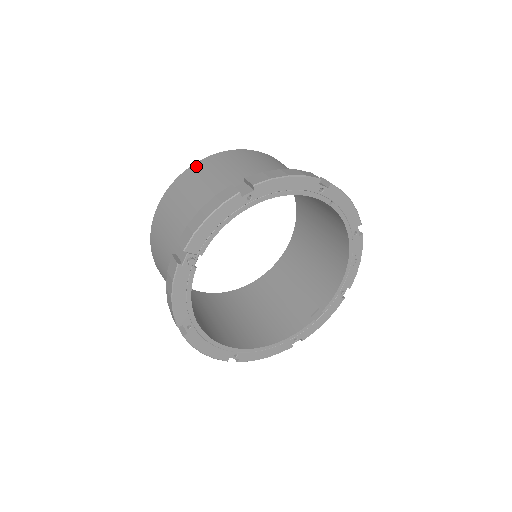
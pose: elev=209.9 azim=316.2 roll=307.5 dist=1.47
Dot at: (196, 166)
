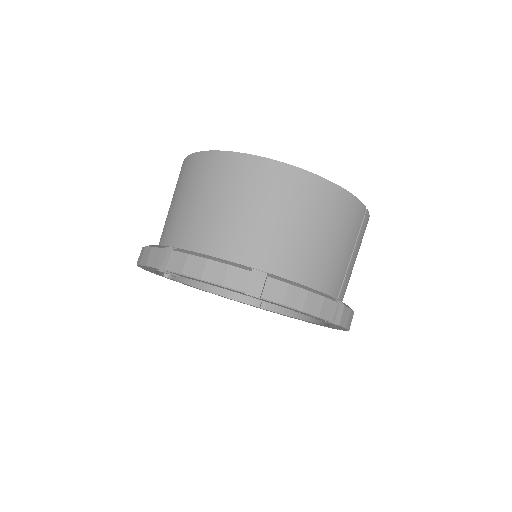
Dot at: (274, 168)
